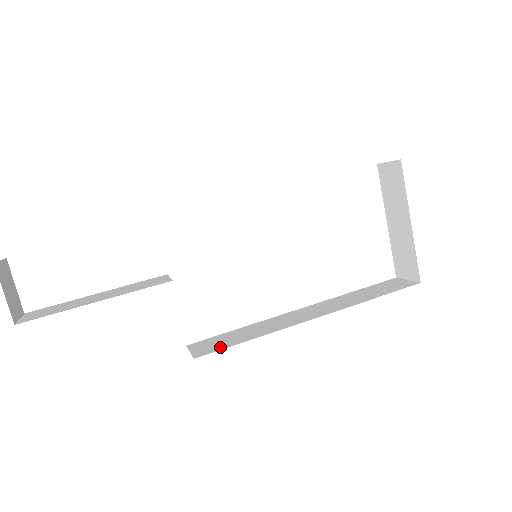
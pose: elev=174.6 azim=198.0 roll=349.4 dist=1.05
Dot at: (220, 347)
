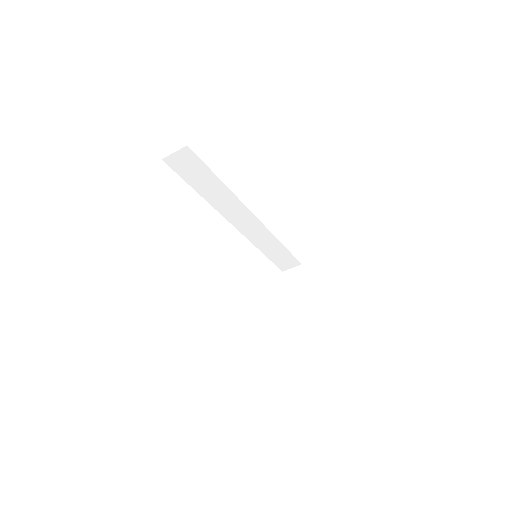
Dot at: occluded
